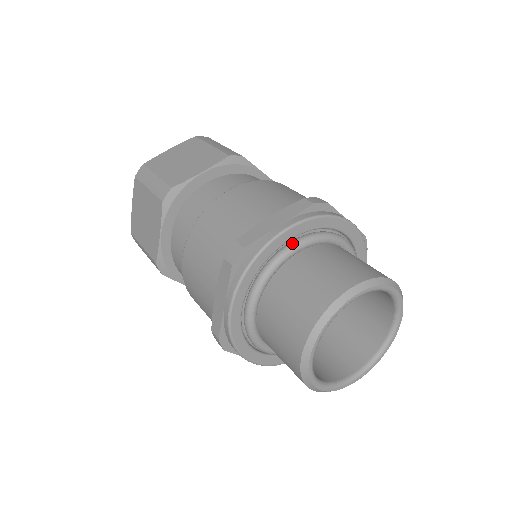
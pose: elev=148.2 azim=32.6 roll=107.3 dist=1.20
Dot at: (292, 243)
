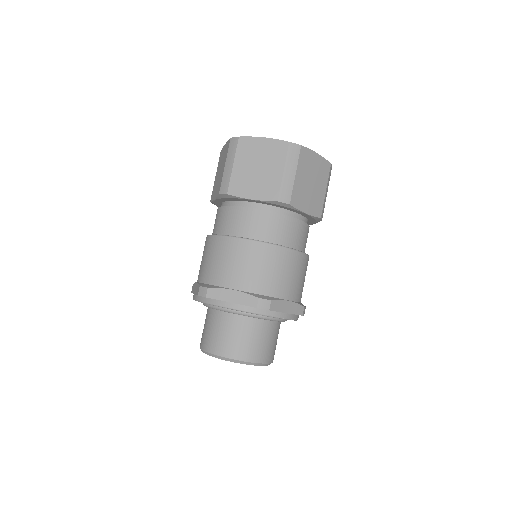
Dot at: (203, 303)
